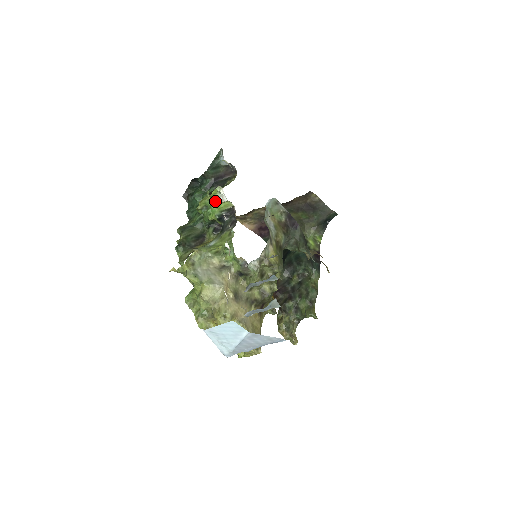
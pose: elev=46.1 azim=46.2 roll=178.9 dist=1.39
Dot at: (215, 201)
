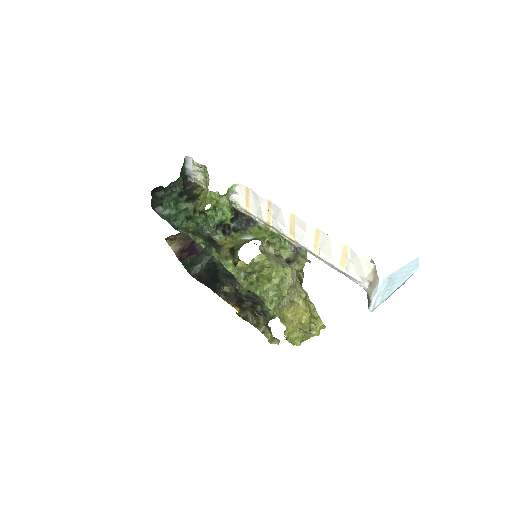
Dot at: (228, 200)
